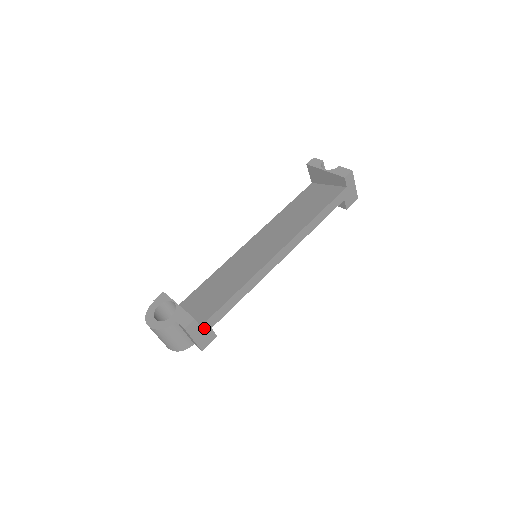
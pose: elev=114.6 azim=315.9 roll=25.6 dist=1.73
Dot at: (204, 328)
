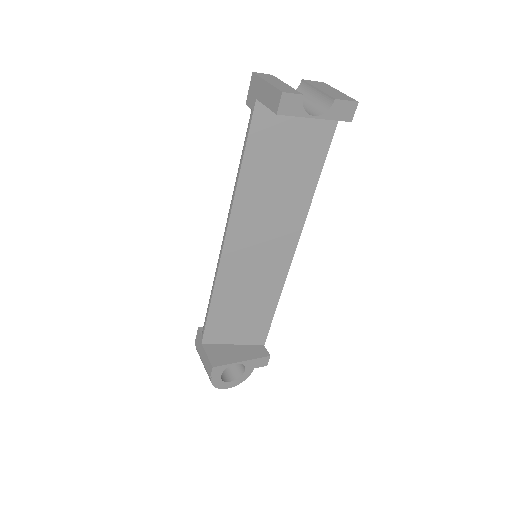
Dot at: occluded
